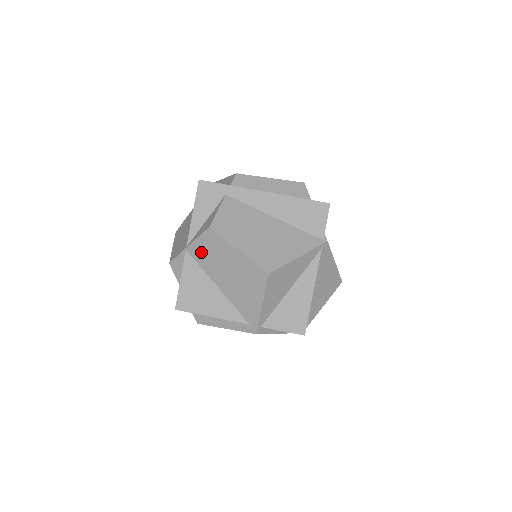
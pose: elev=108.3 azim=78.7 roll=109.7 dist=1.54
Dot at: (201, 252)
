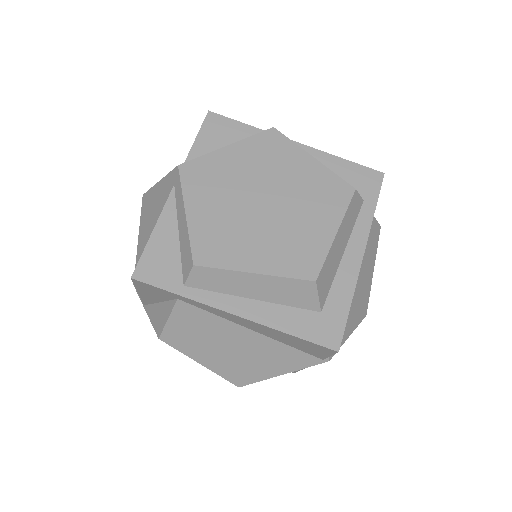
Dot at: occluded
